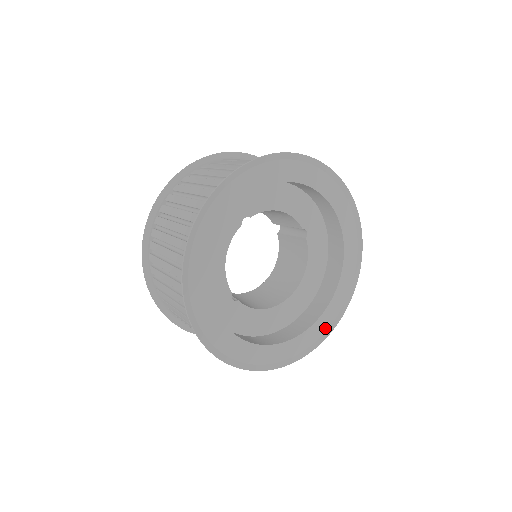
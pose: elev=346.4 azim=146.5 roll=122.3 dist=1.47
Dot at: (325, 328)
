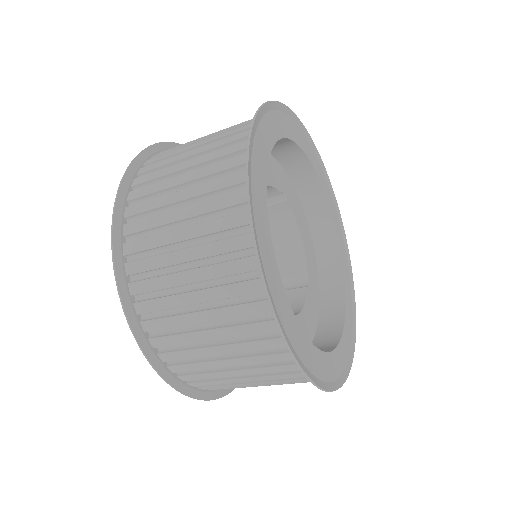
Dot at: (321, 375)
